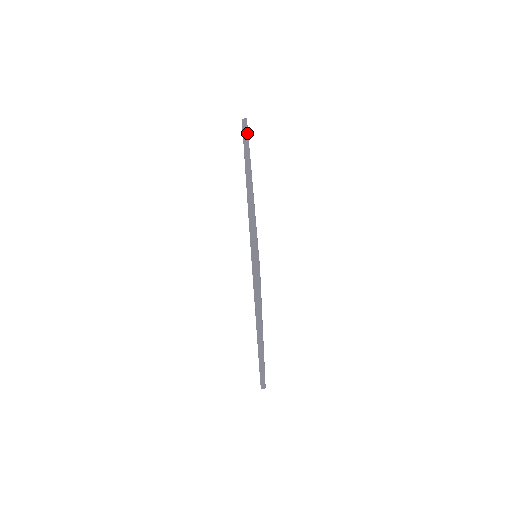
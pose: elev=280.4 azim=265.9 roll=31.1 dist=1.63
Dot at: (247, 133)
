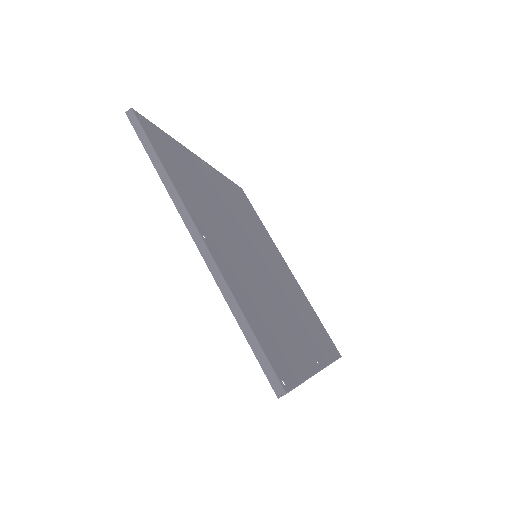
Dot at: (147, 141)
